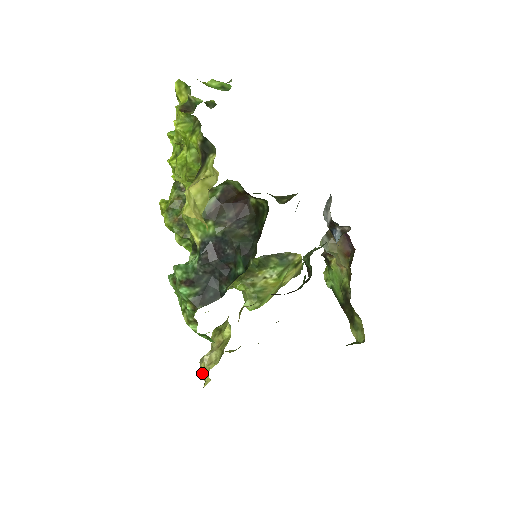
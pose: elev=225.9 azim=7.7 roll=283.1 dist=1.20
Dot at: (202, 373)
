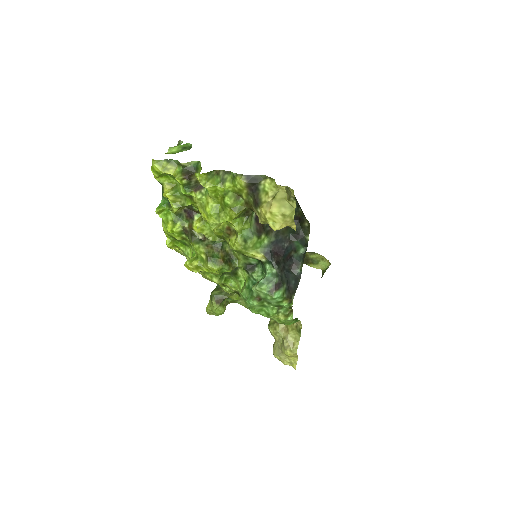
Dot at: (285, 362)
